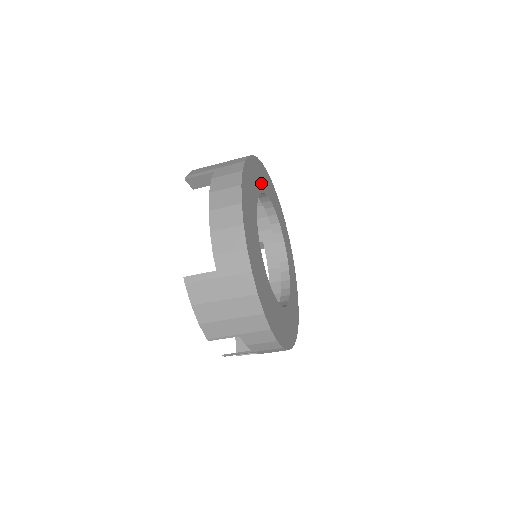
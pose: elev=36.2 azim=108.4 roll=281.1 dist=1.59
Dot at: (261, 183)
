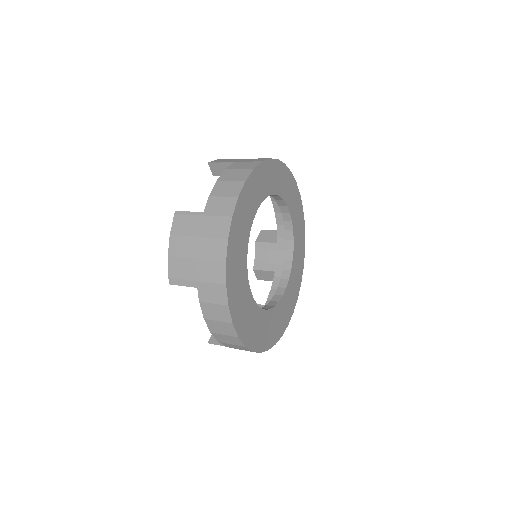
Dot at: (244, 233)
